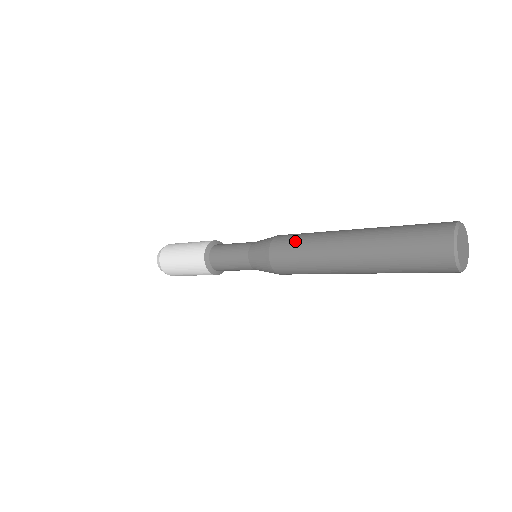
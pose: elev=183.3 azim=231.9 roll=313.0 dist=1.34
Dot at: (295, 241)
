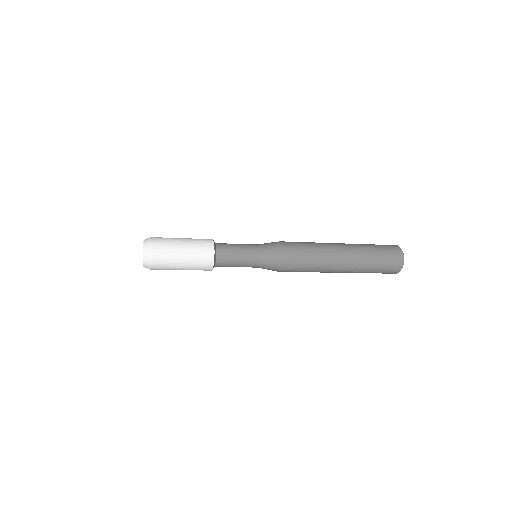
Dot at: (305, 255)
